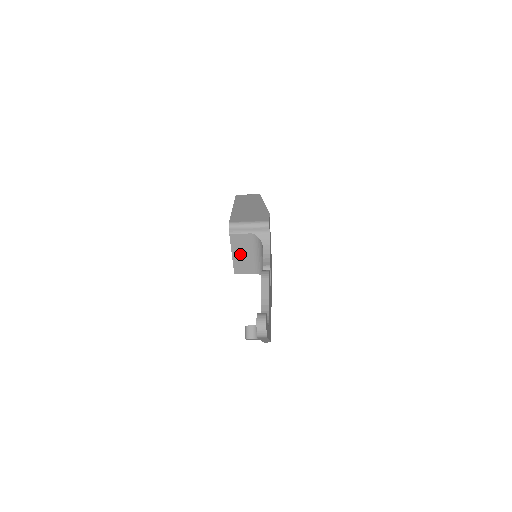
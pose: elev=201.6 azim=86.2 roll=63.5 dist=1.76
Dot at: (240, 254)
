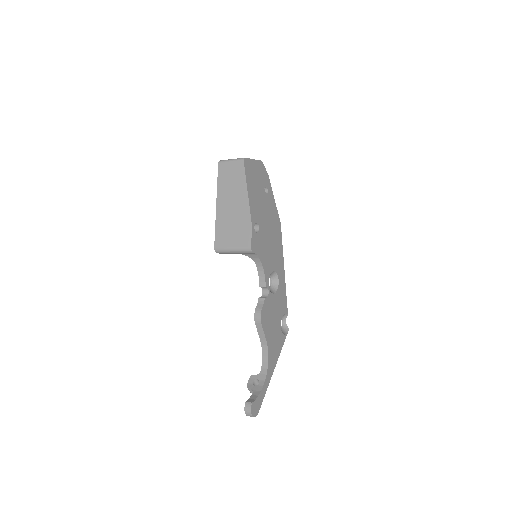
Dot at: occluded
